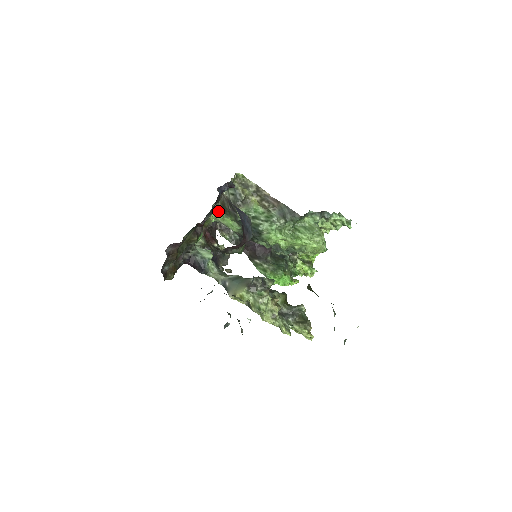
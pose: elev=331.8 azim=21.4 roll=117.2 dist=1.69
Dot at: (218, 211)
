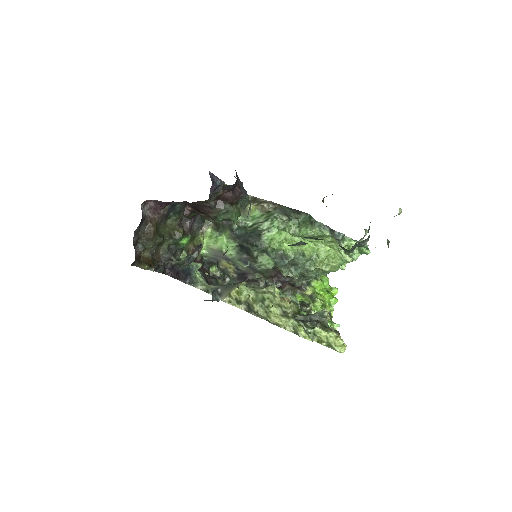
Dot at: (210, 233)
